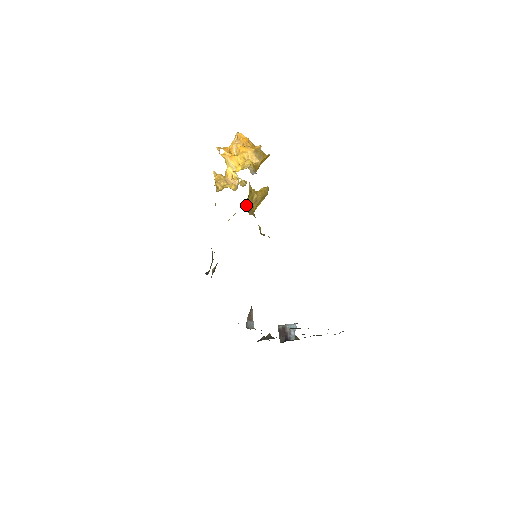
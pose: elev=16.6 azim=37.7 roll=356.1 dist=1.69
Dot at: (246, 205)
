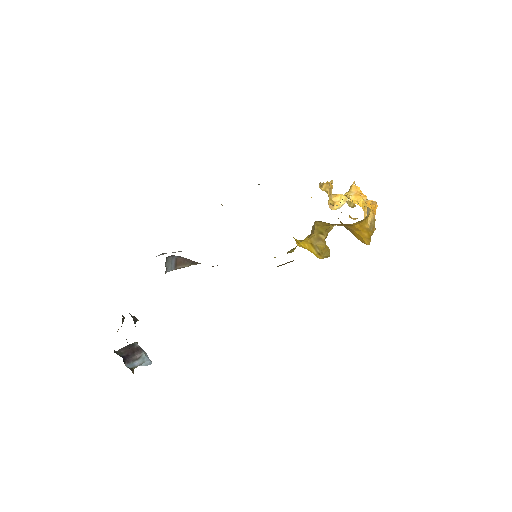
Dot at: occluded
